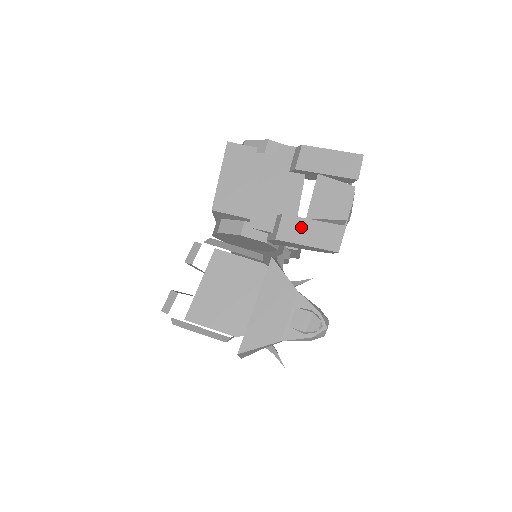
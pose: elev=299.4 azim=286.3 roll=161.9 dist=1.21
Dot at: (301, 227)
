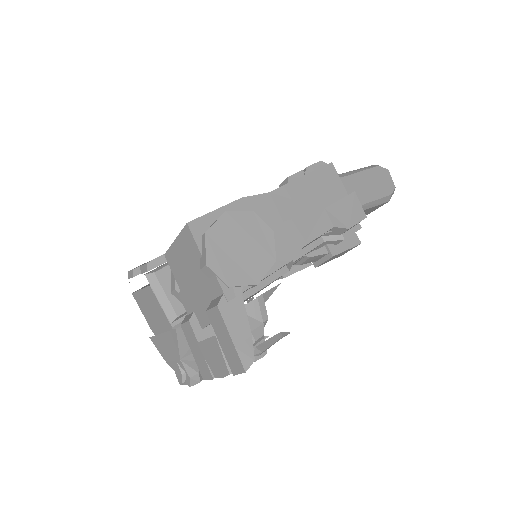
Dot at: (194, 341)
